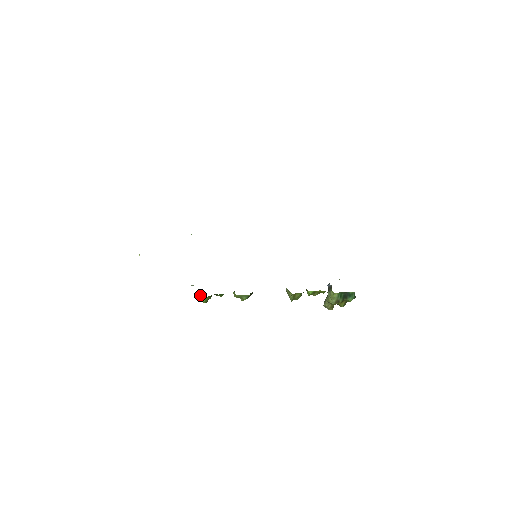
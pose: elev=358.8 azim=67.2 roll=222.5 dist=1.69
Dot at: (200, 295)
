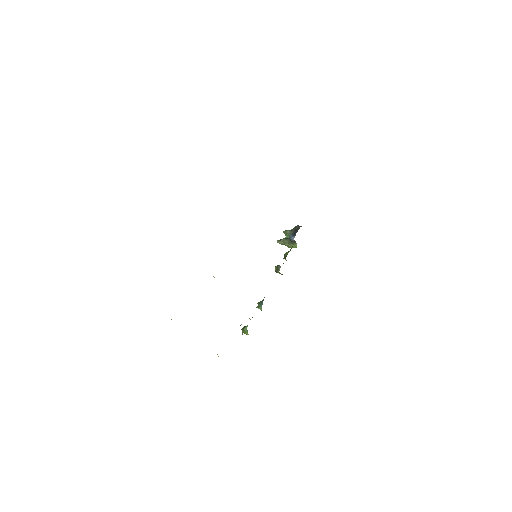
Dot at: occluded
